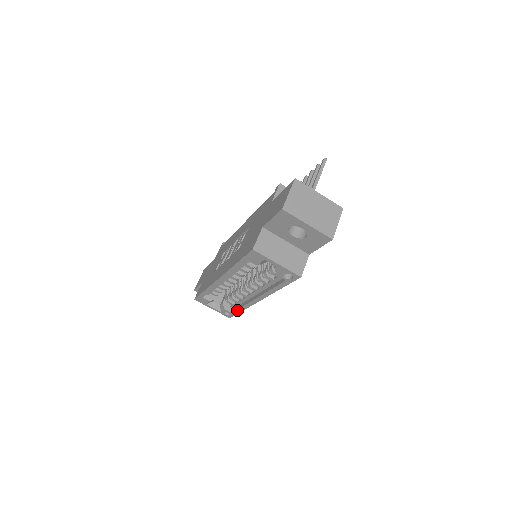
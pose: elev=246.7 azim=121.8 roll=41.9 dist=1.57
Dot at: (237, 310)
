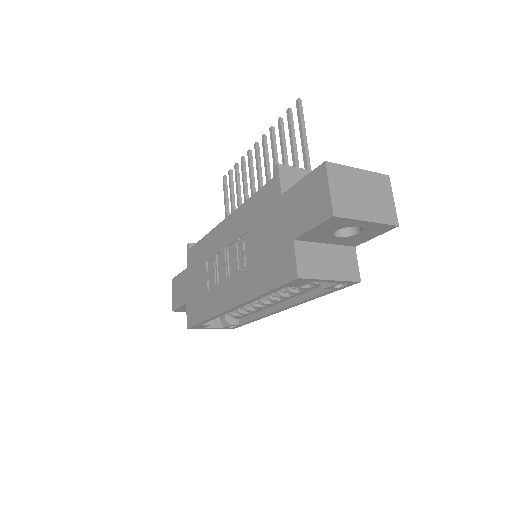
Dot at: (248, 322)
